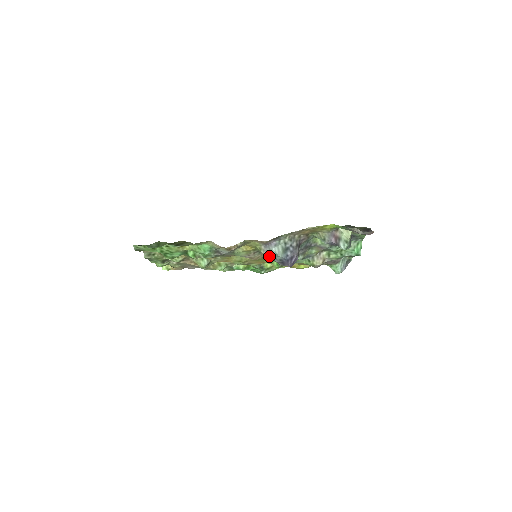
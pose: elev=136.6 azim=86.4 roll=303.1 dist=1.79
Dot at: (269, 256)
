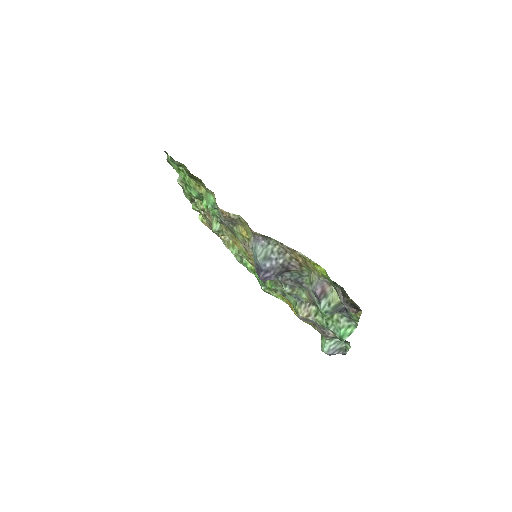
Dot at: occluded
